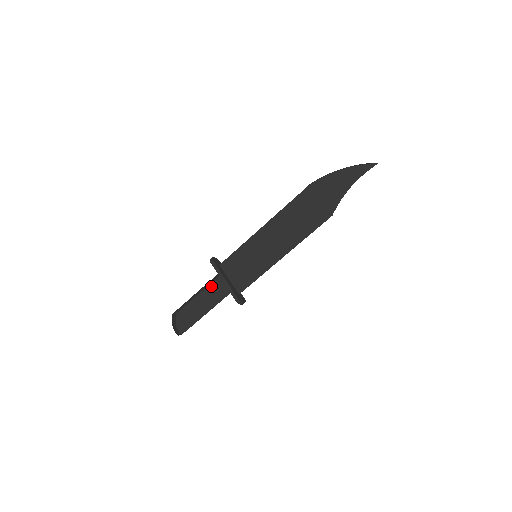
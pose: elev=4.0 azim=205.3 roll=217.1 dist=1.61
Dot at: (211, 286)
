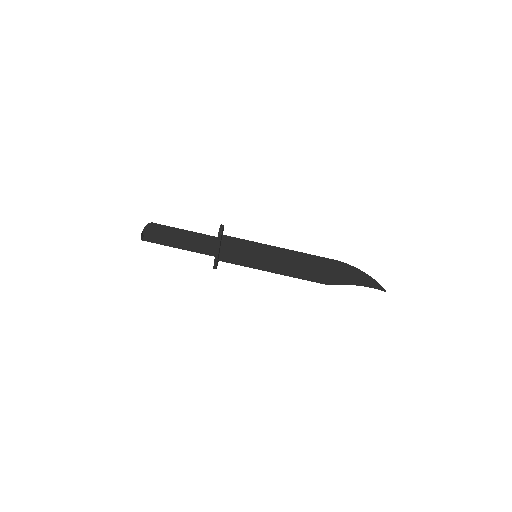
Dot at: (201, 235)
